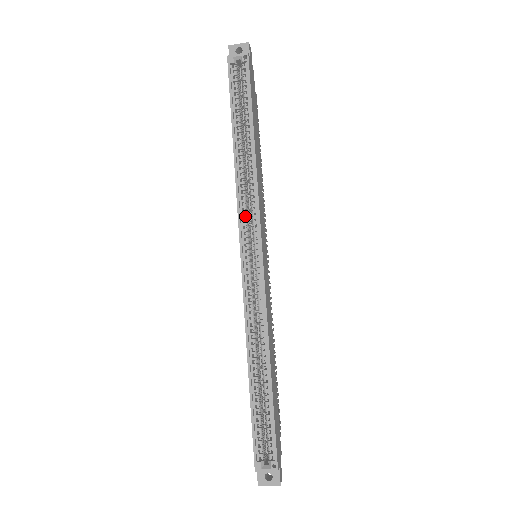
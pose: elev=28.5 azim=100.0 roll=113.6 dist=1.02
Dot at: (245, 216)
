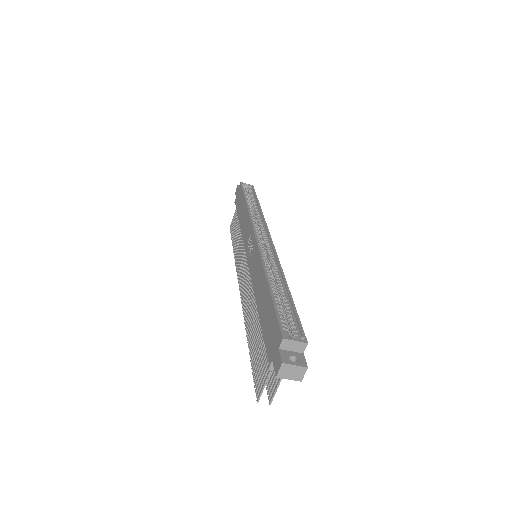
Dot at: (255, 225)
